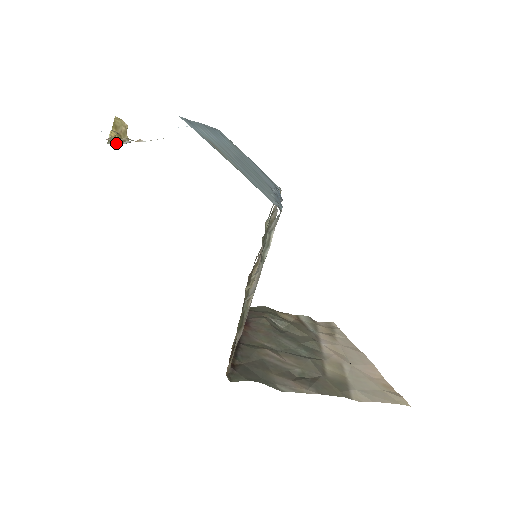
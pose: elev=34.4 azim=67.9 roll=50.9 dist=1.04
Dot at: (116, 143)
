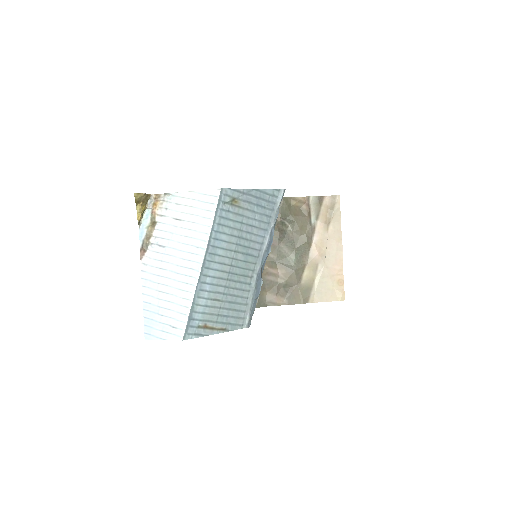
Dot at: (143, 213)
